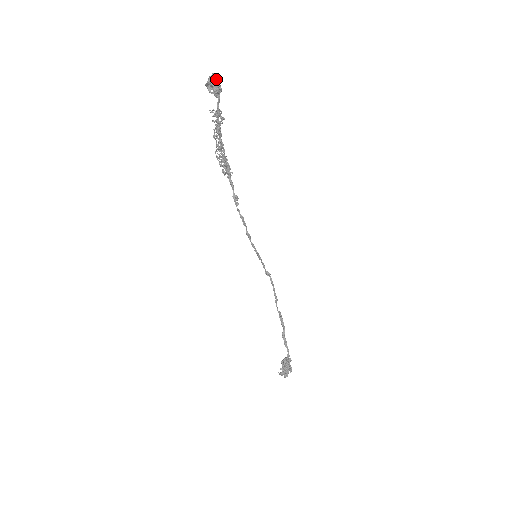
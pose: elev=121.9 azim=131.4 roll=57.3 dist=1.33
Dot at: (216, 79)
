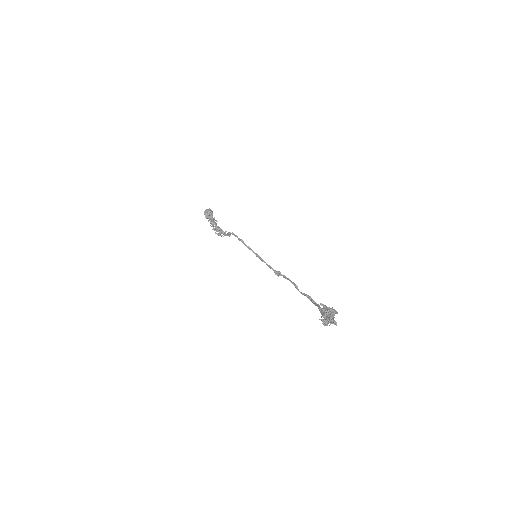
Dot at: (208, 209)
